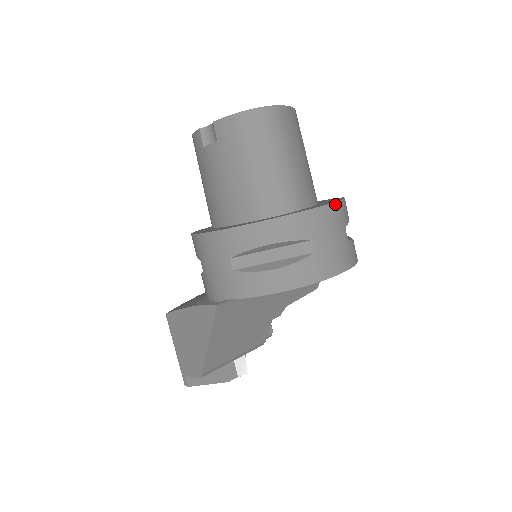
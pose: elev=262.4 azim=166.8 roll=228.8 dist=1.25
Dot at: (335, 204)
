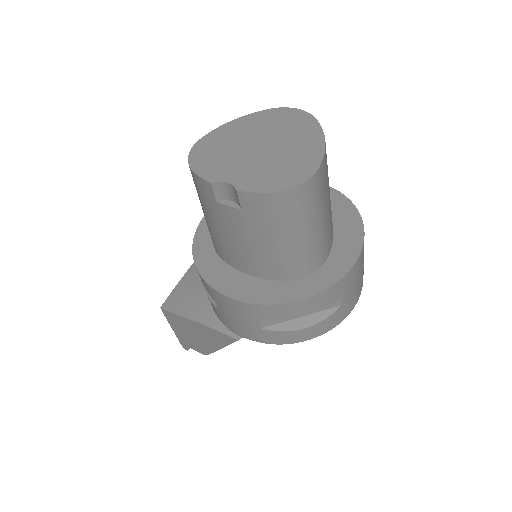
Dot at: (362, 250)
